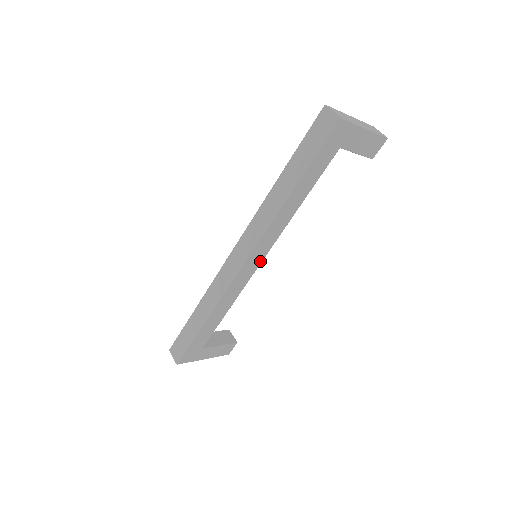
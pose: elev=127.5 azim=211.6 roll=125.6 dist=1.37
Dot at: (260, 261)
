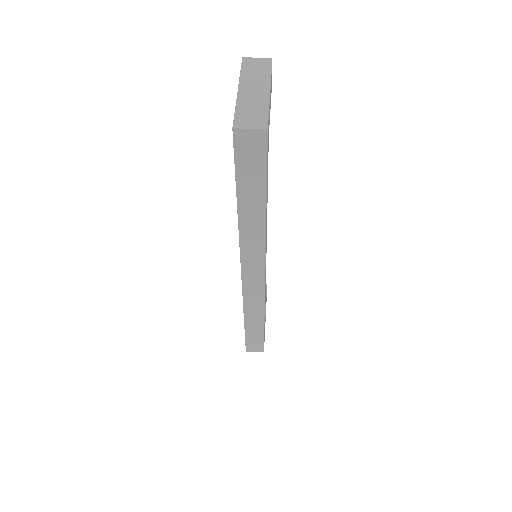
Dot at: occluded
